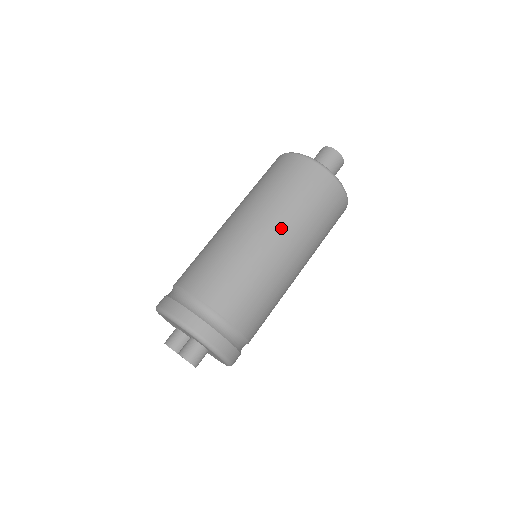
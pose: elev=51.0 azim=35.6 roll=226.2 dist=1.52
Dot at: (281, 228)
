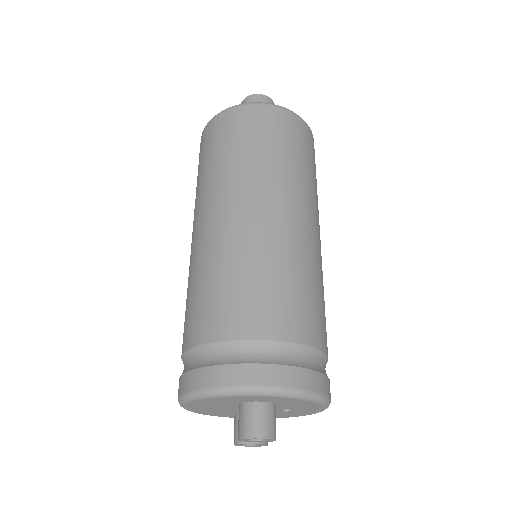
Dot at: (230, 194)
